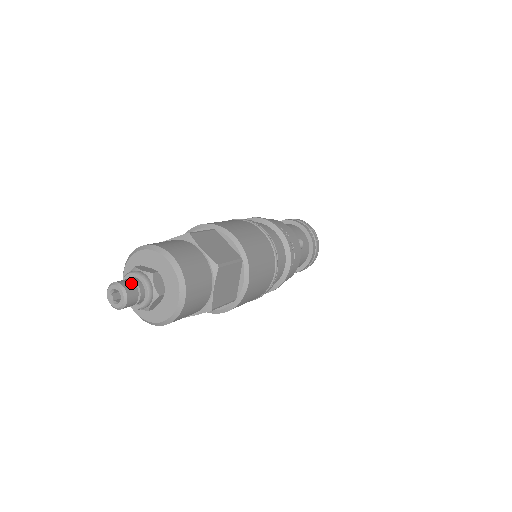
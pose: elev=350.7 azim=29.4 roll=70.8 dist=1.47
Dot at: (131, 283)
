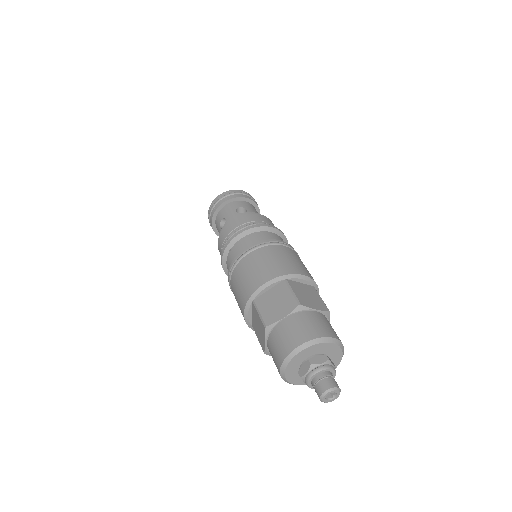
Dot at: occluded
